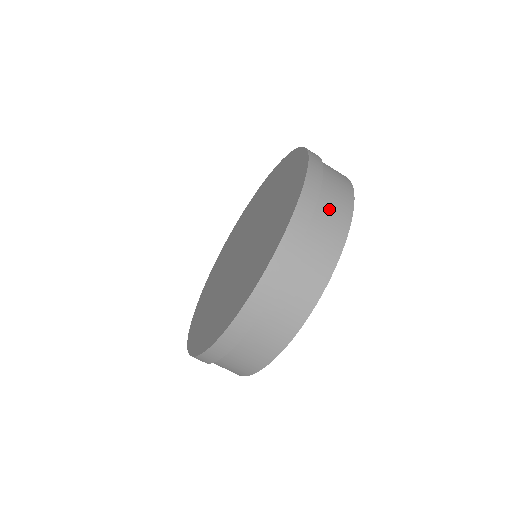
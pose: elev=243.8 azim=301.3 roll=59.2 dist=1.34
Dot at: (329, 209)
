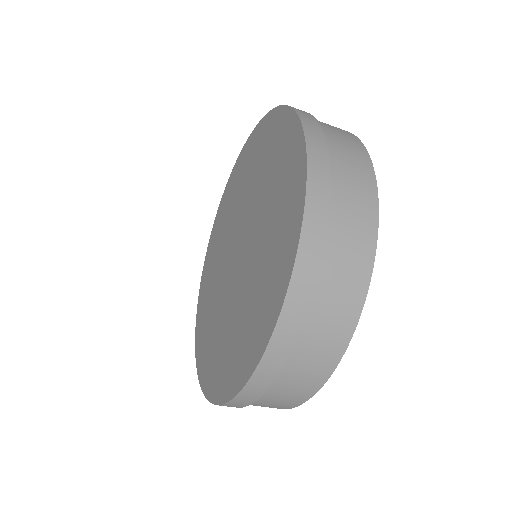
Dot at: (331, 129)
